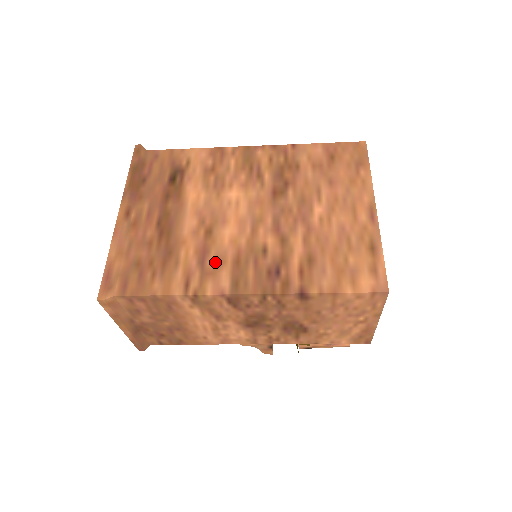
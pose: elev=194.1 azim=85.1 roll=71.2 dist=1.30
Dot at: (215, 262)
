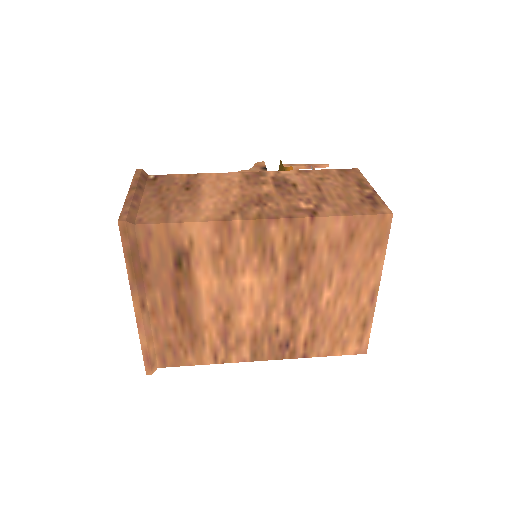
Dot at: (236, 341)
